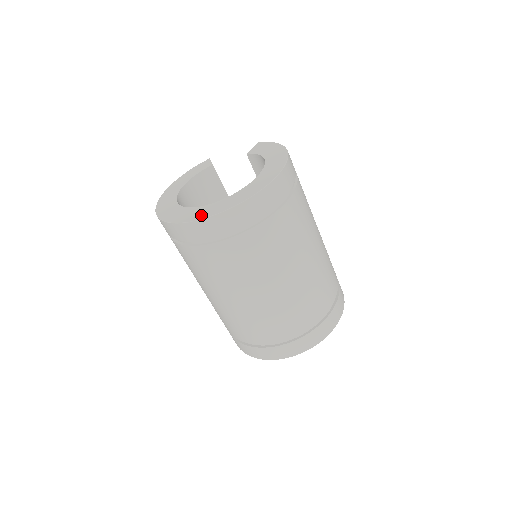
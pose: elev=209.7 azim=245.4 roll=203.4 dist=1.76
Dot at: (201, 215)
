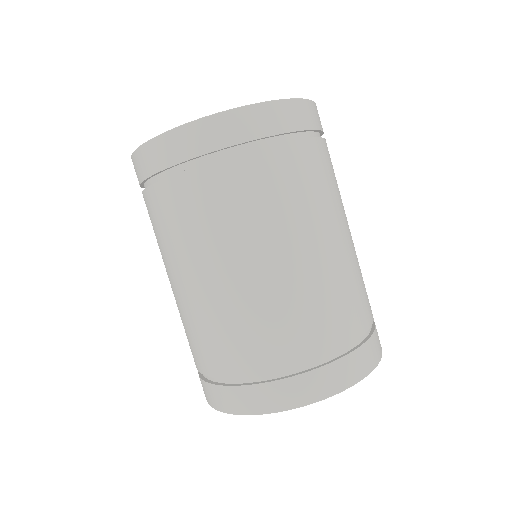
Dot at: occluded
